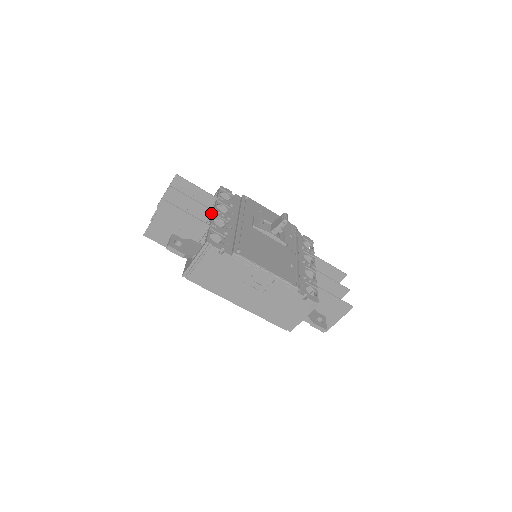
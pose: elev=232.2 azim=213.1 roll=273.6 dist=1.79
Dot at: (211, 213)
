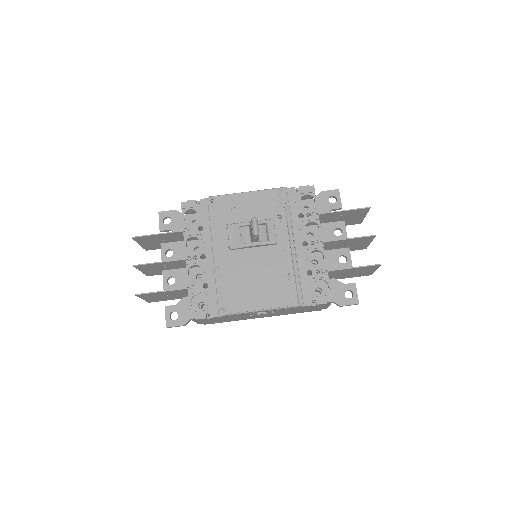
Dot at: (184, 260)
